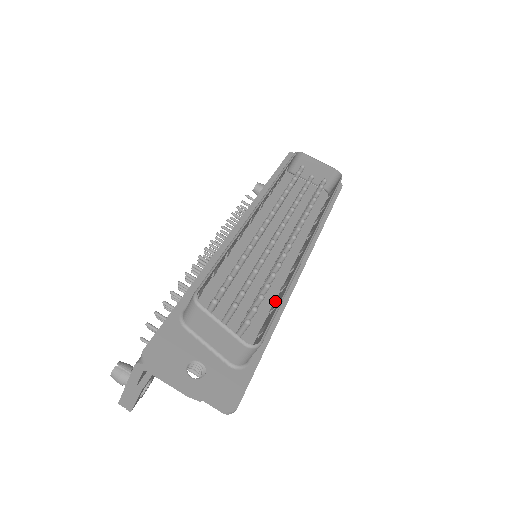
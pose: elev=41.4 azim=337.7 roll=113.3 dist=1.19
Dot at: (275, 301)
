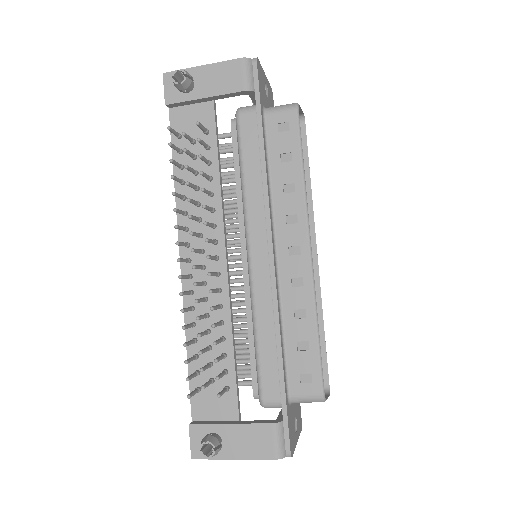
Dot at: occluded
